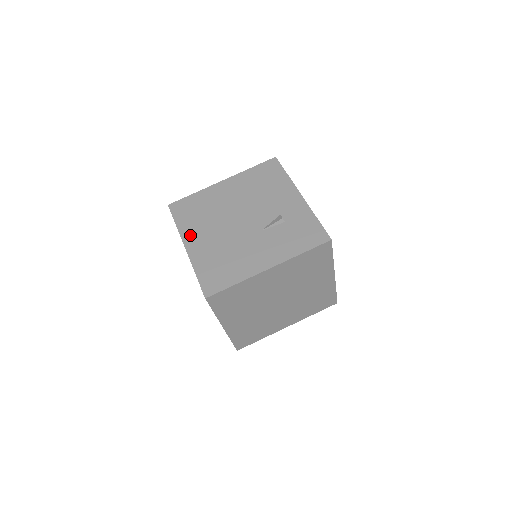
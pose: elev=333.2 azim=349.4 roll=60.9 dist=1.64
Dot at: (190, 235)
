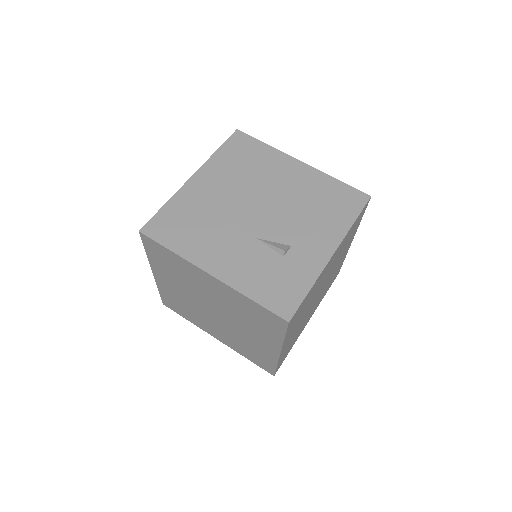
Dot at: (210, 171)
